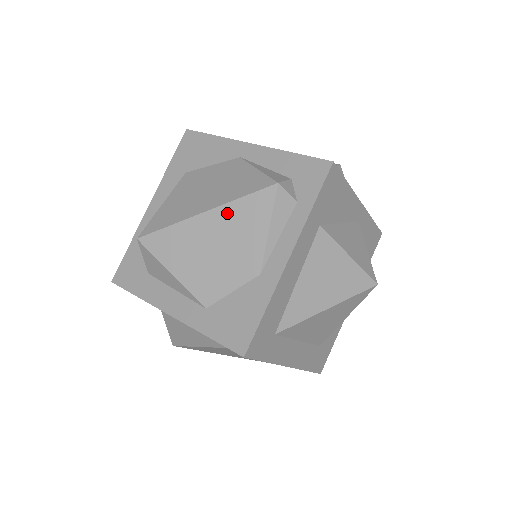
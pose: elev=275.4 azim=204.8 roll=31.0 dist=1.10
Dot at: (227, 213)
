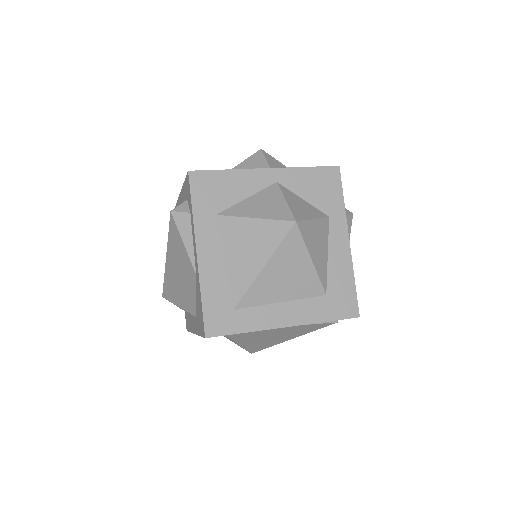
Dot at: (170, 249)
